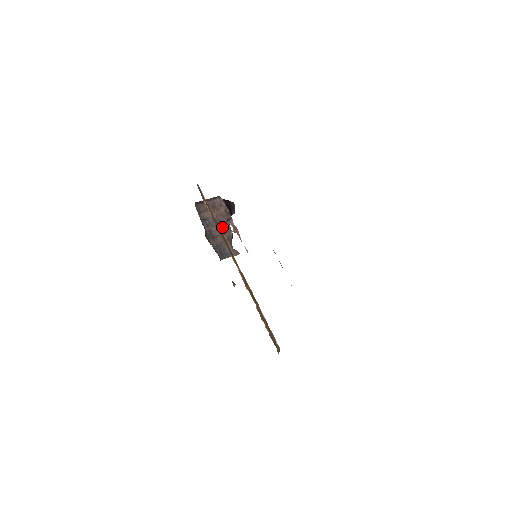
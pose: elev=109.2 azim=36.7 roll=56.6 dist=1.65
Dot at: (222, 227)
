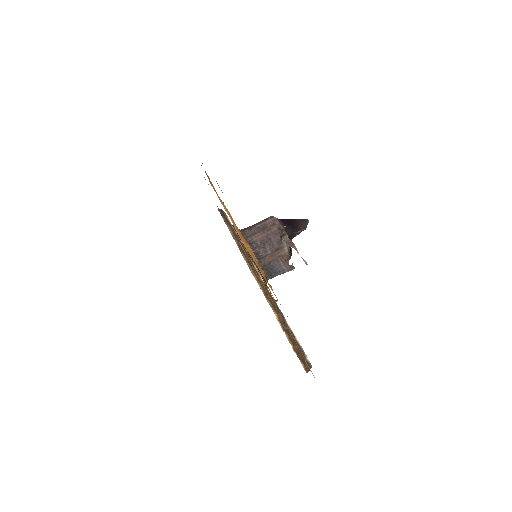
Dot at: (273, 246)
